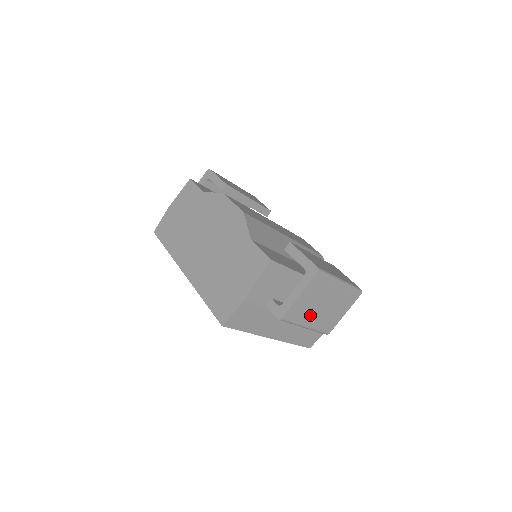
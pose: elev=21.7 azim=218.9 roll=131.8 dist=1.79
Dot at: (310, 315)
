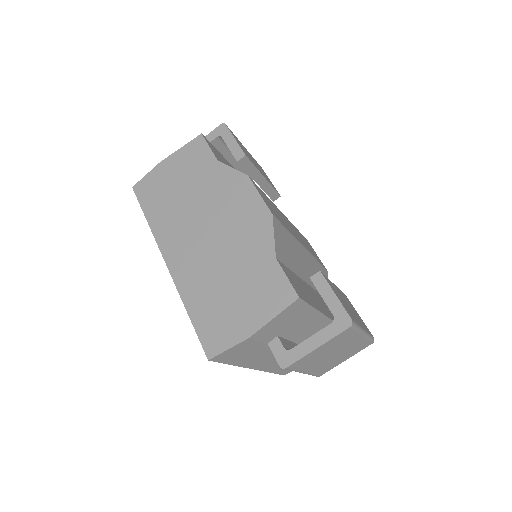
Dot at: (315, 363)
